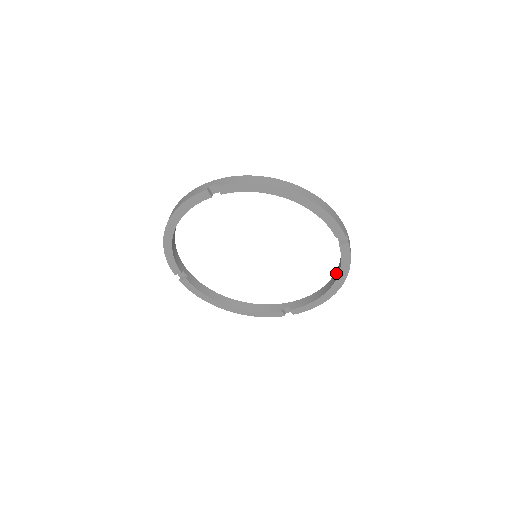
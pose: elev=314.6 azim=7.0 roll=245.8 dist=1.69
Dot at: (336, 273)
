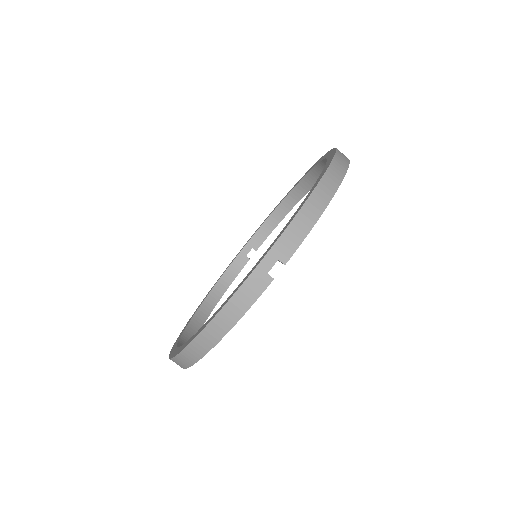
Dot at: (300, 188)
